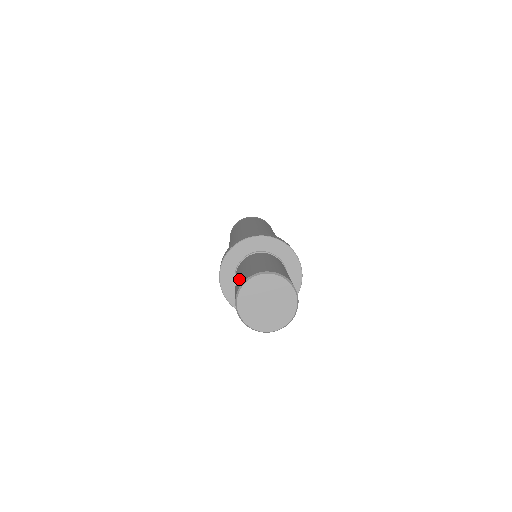
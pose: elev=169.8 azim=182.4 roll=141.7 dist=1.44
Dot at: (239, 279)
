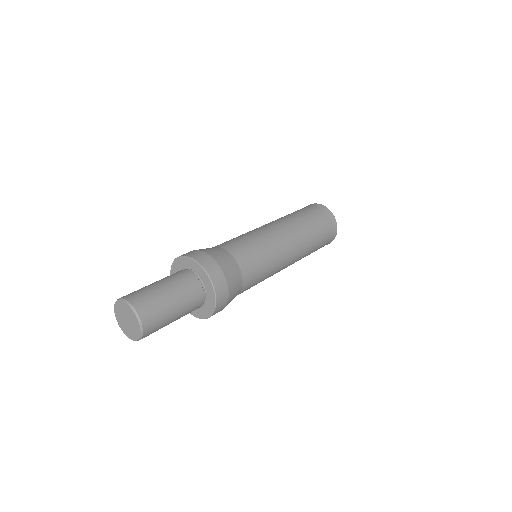
Dot at: (141, 289)
